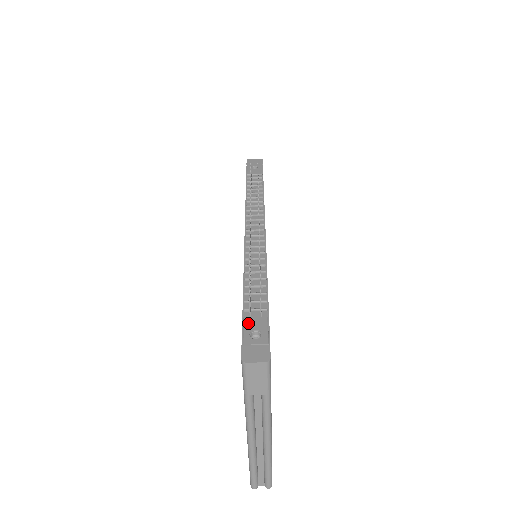
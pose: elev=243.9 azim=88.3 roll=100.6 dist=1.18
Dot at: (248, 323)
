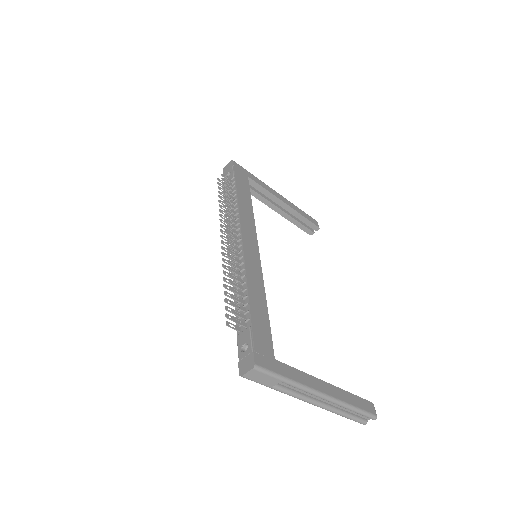
Dot at: (239, 340)
